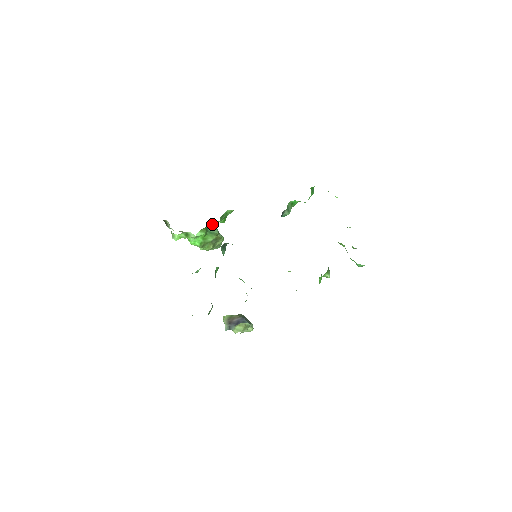
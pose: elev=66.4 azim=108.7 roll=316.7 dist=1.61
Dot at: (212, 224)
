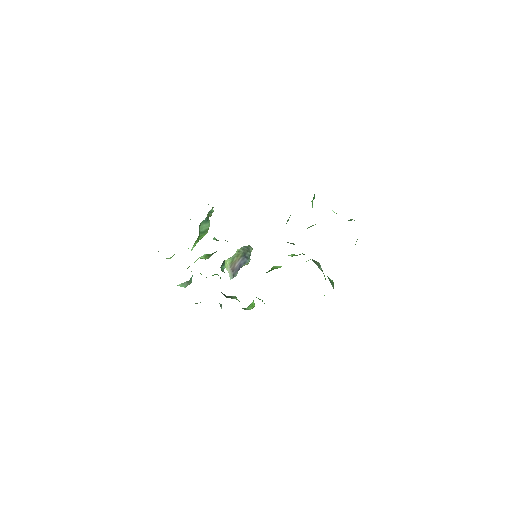
Dot at: (202, 222)
